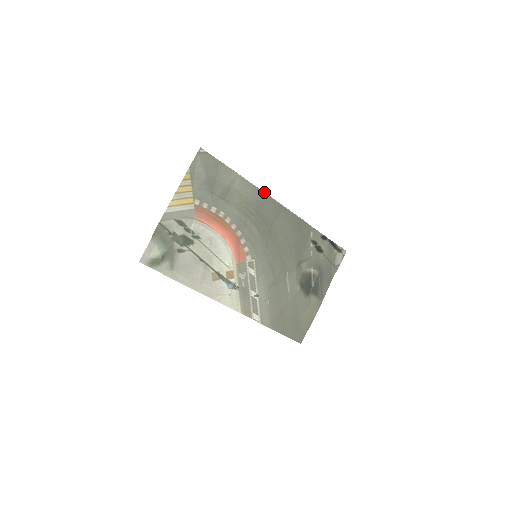
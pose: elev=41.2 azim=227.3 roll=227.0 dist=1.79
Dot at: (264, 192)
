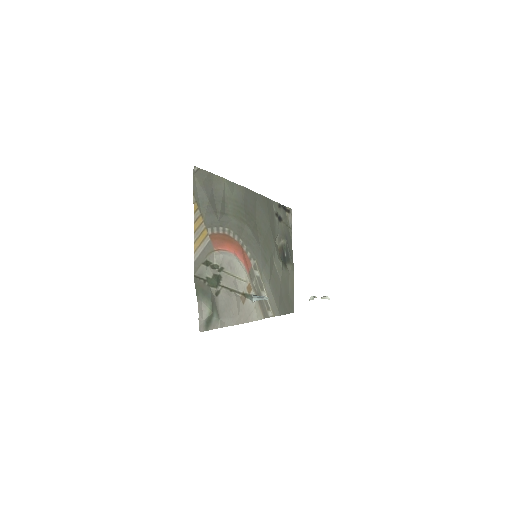
Dot at: (243, 187)
